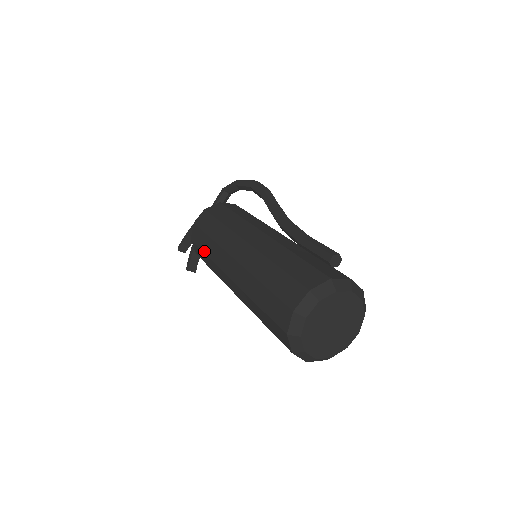
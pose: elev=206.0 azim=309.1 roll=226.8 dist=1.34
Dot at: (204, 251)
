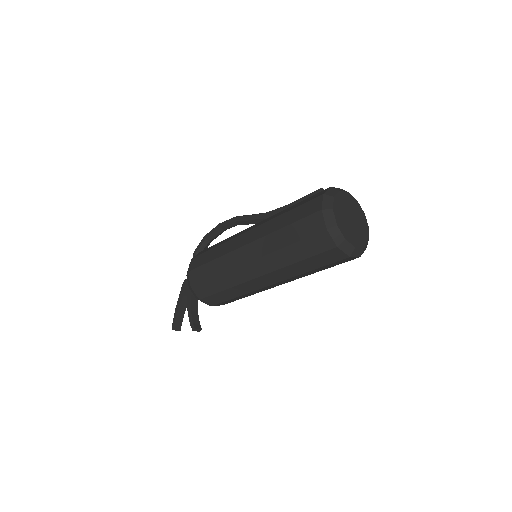
Dot at: (211, 276)
